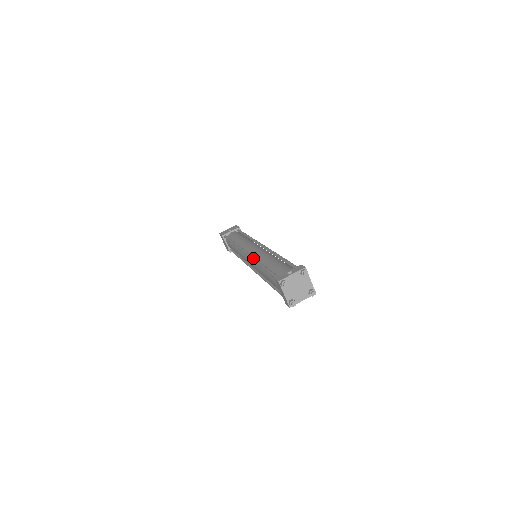
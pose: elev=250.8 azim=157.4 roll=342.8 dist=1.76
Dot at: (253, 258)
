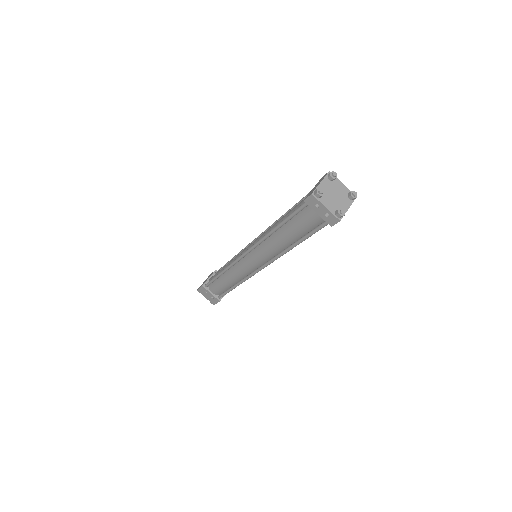
Dot at: occluded
